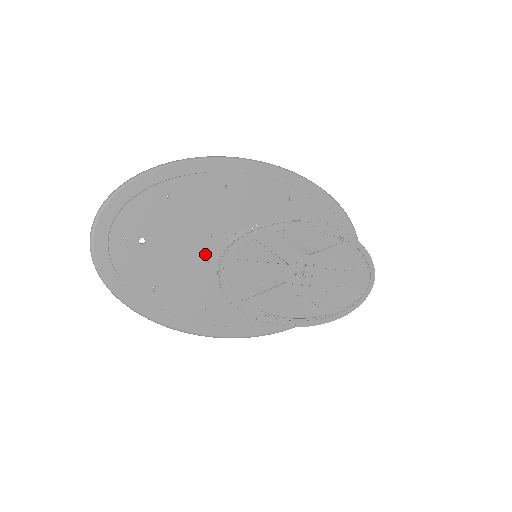
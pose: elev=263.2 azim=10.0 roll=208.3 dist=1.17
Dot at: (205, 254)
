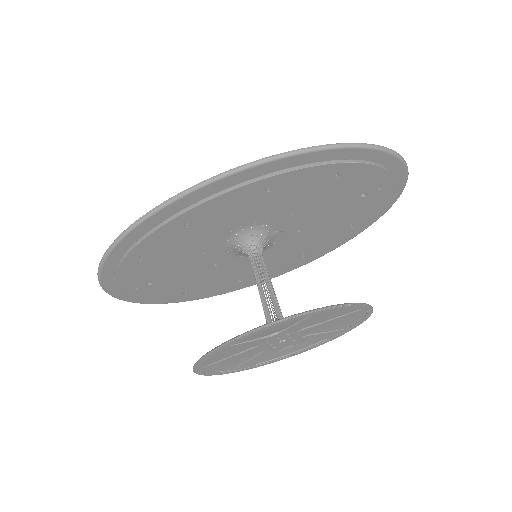
Dot at: (209, 263)
